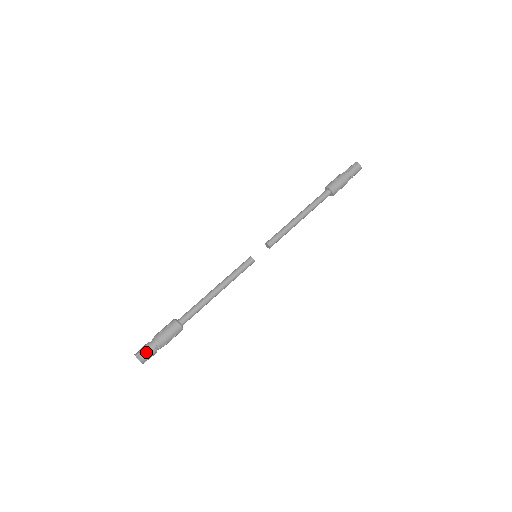
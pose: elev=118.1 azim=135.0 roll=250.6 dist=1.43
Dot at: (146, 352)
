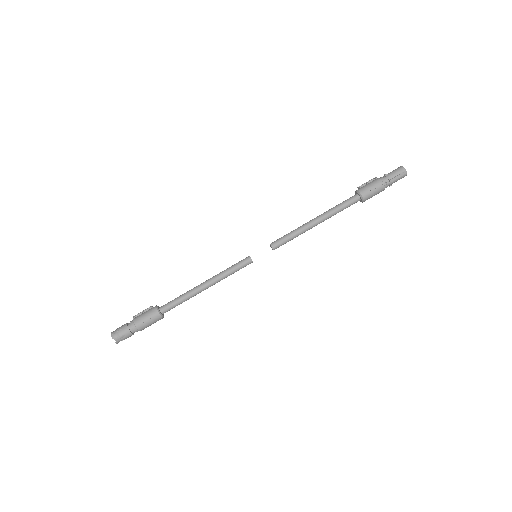
Dot at: (125, 338)
